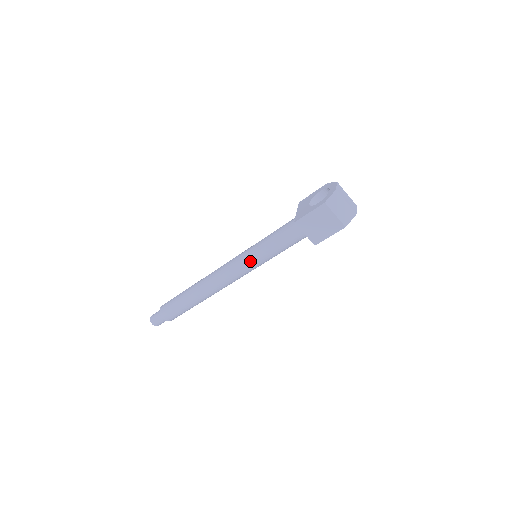
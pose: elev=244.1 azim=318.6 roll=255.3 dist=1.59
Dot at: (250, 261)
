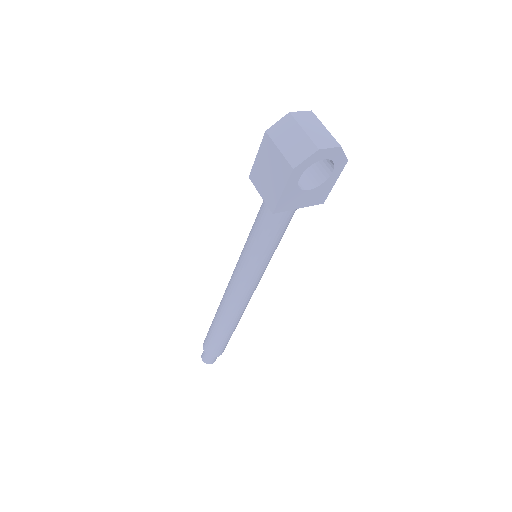
Dot at: (241, 258)
